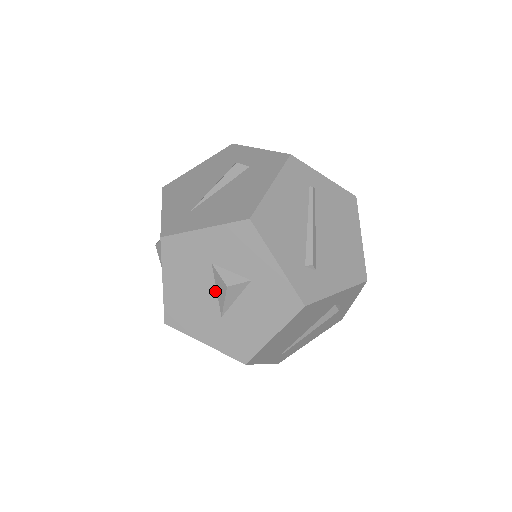
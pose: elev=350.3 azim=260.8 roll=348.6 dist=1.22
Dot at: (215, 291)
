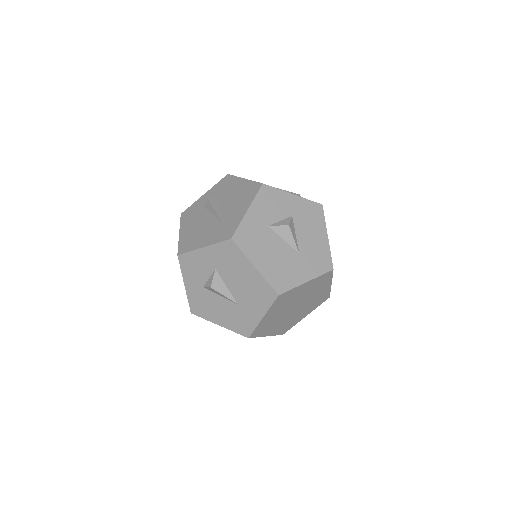
Dot at: (283, 241)
